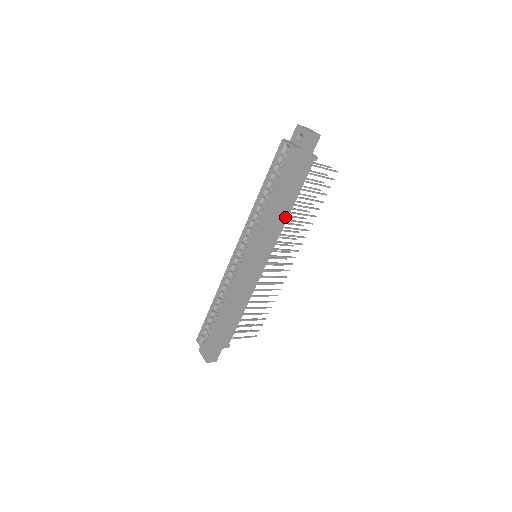
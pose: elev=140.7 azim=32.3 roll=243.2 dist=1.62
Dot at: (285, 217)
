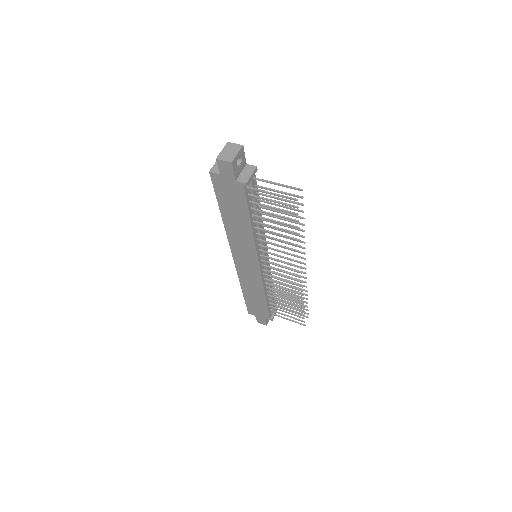
Dot at: (250, 232)
